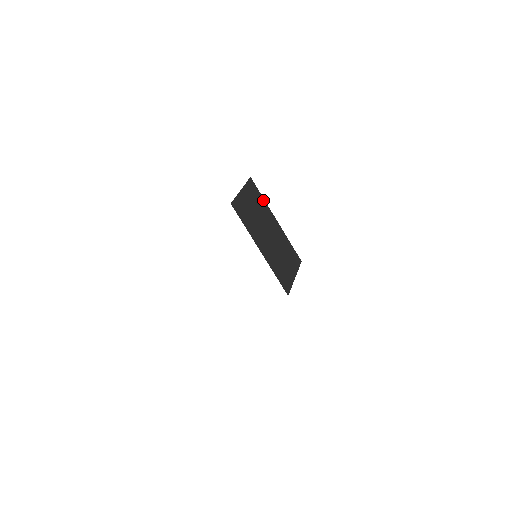
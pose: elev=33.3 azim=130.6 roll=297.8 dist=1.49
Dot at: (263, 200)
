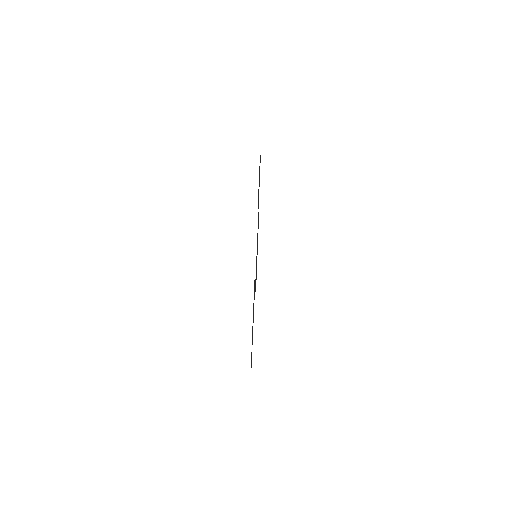
Dot at: occluded
